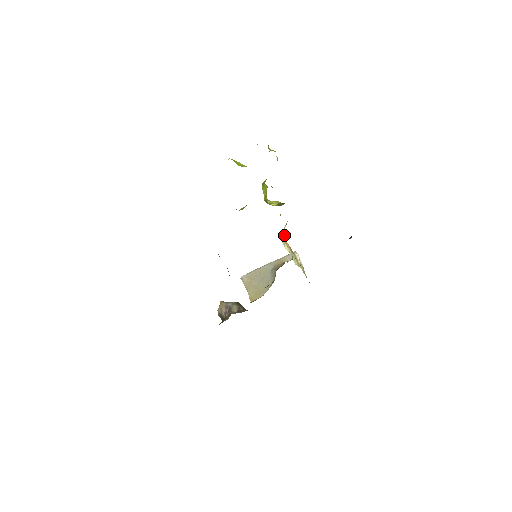
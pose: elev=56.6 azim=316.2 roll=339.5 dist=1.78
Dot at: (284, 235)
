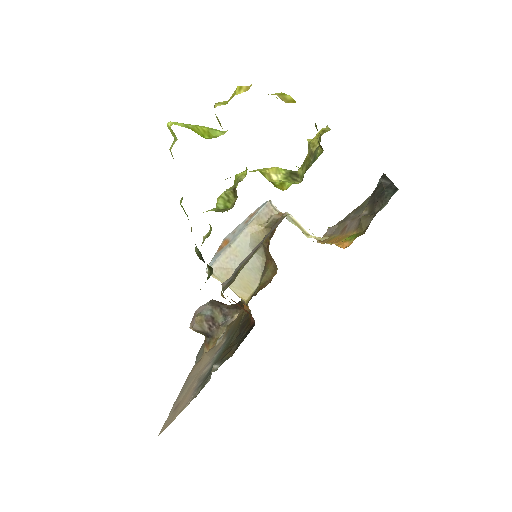
Dot at: occluded
